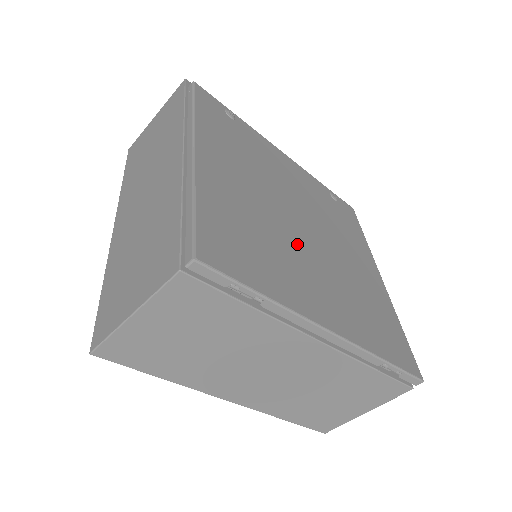
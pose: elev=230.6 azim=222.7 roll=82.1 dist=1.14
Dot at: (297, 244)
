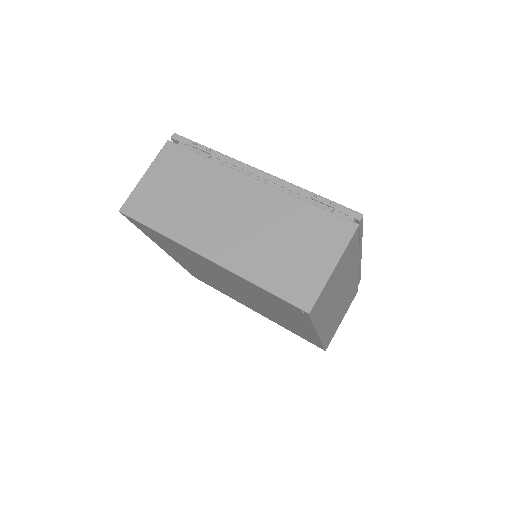
Dot at: occluded
